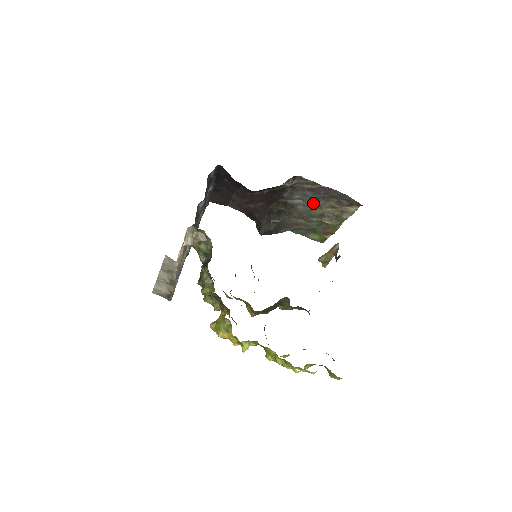
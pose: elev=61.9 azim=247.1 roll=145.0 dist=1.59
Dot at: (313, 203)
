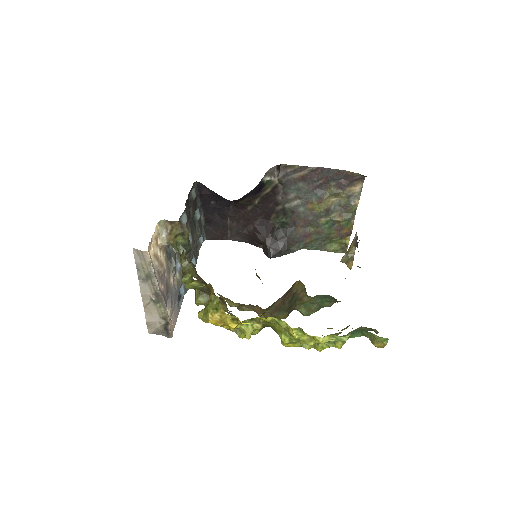
Dot at: (312, 197)
